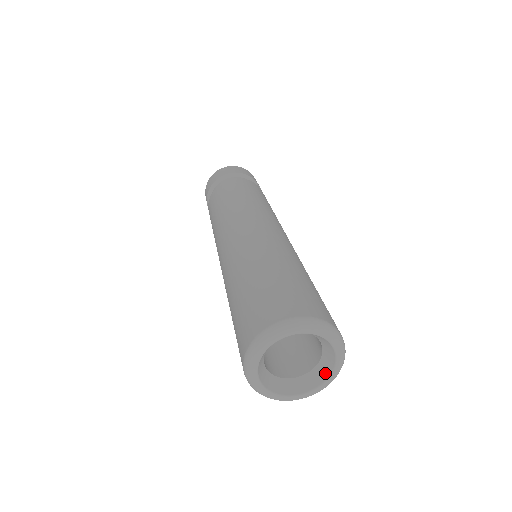
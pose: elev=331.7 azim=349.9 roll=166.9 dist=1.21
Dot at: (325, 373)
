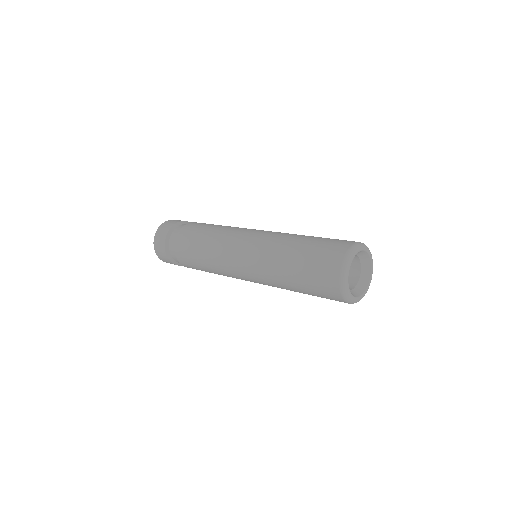
Dot at: (366, 280)
